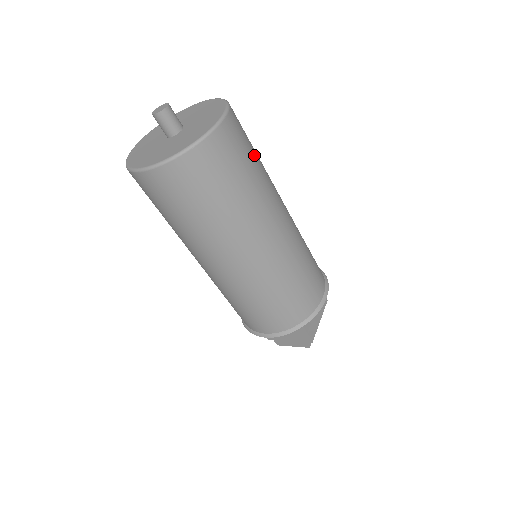
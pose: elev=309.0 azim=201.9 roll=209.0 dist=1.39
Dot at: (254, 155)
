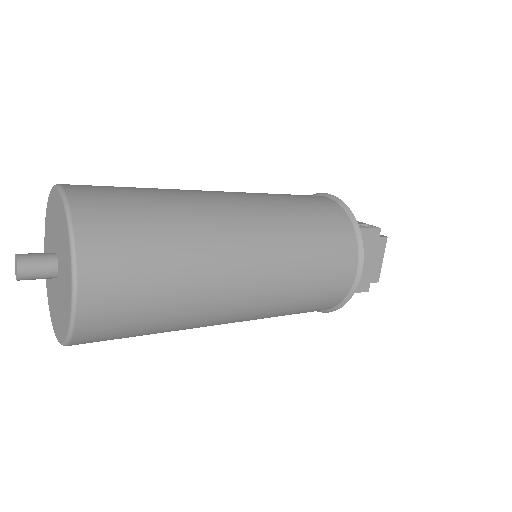
Dot at: occluded
